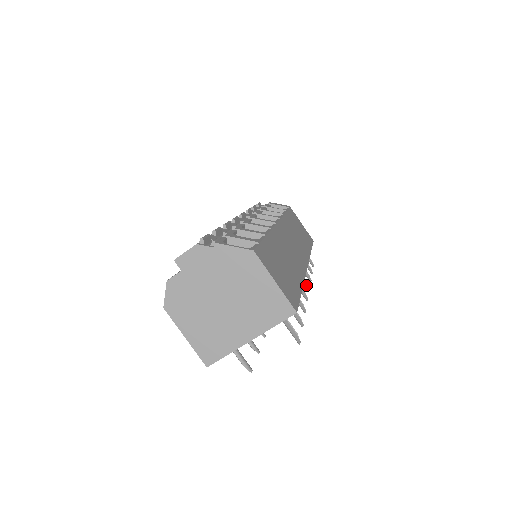
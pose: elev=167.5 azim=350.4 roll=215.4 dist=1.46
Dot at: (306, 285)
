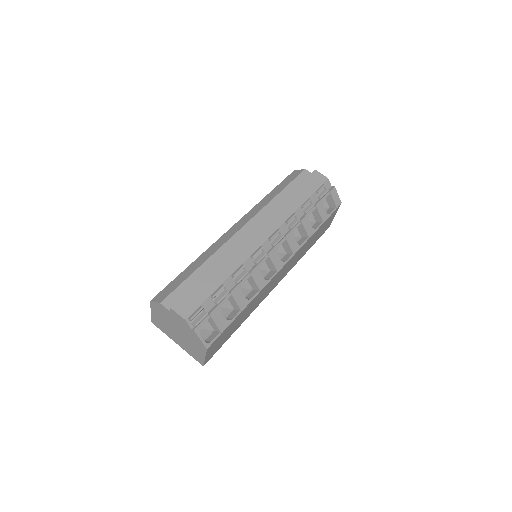
Dot at: occluded
